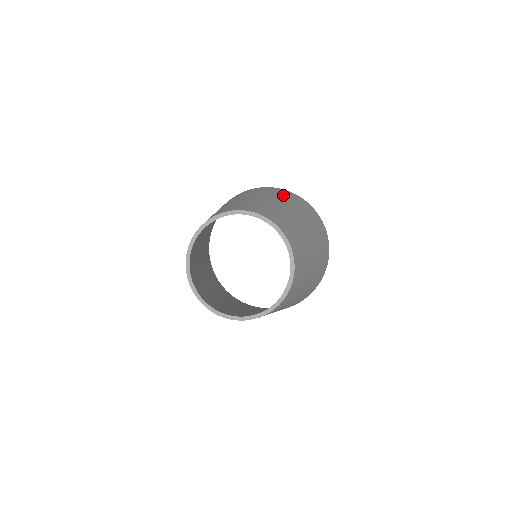
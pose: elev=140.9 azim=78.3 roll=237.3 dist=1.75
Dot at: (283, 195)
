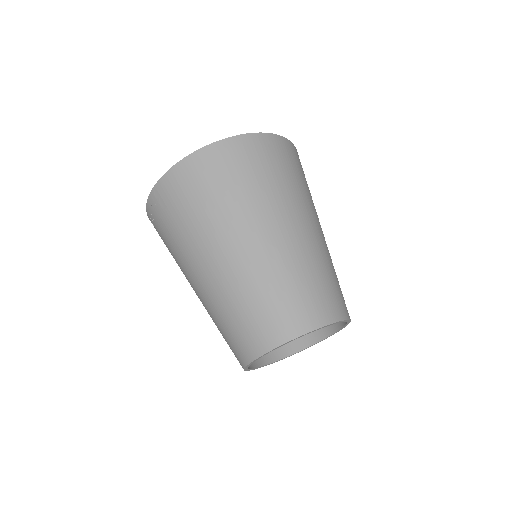
Dot at: (258, 179)
